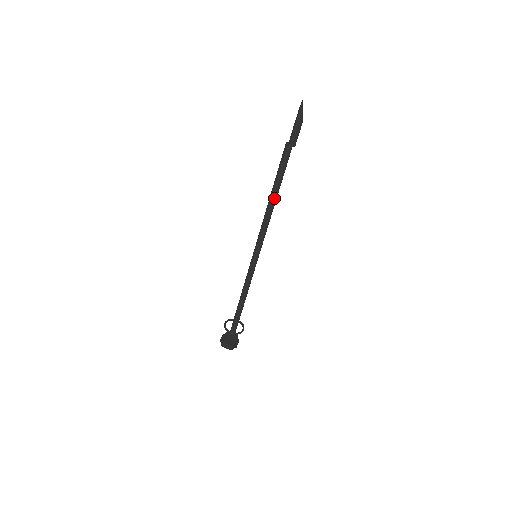
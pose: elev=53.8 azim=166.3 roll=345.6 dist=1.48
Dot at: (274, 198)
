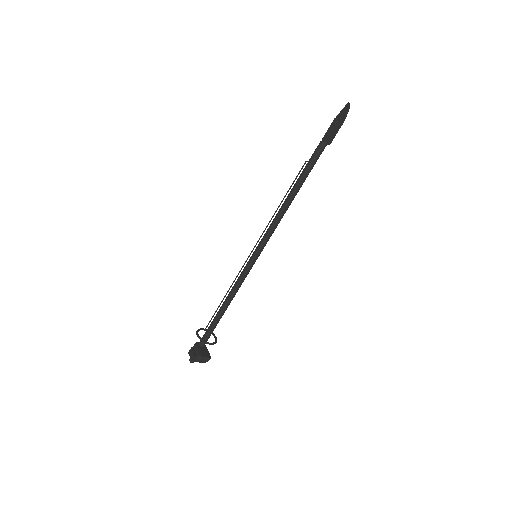
Dot at: (295, 195)
